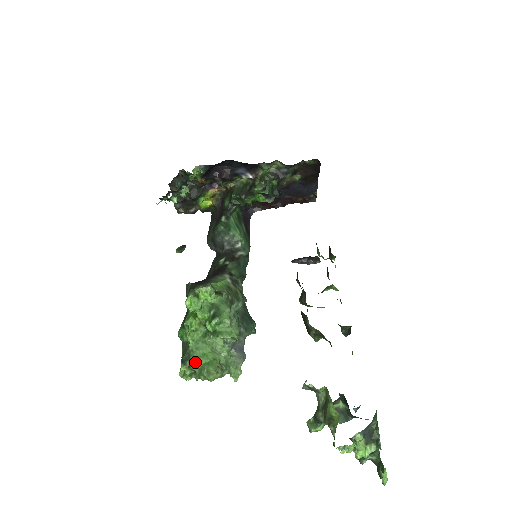
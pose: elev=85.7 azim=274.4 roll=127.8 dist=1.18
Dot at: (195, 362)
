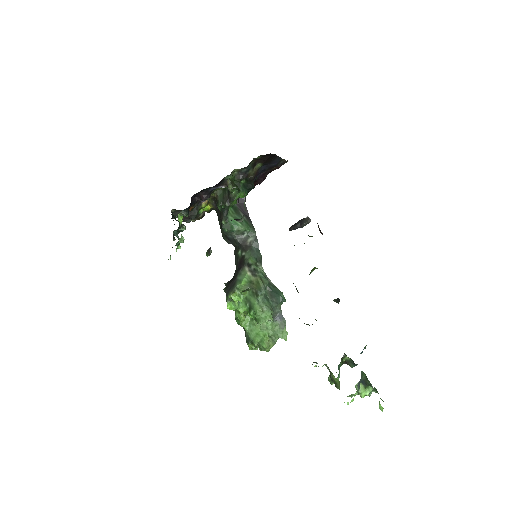
Dot at: (253, 342)
